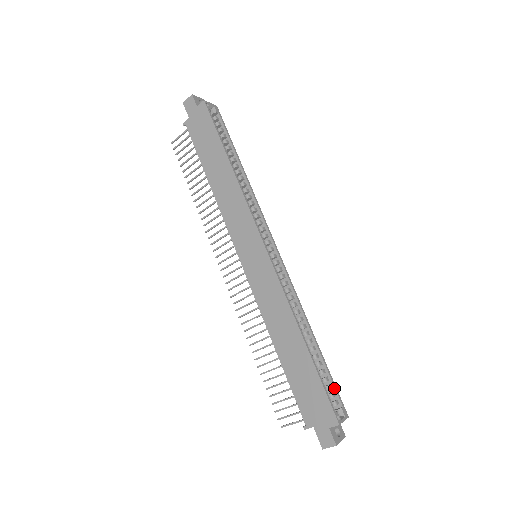
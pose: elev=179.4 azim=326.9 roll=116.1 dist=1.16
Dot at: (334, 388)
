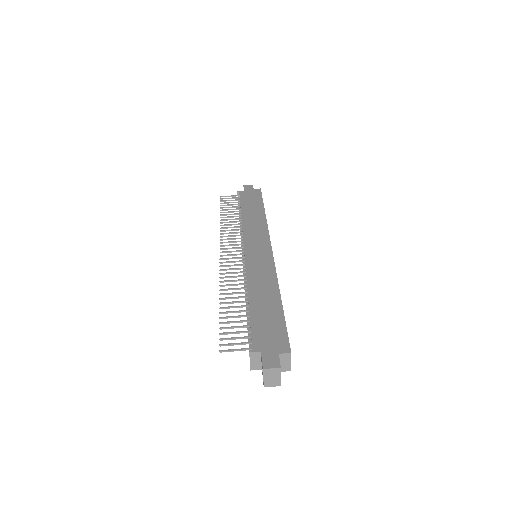
Dot at: occluded
